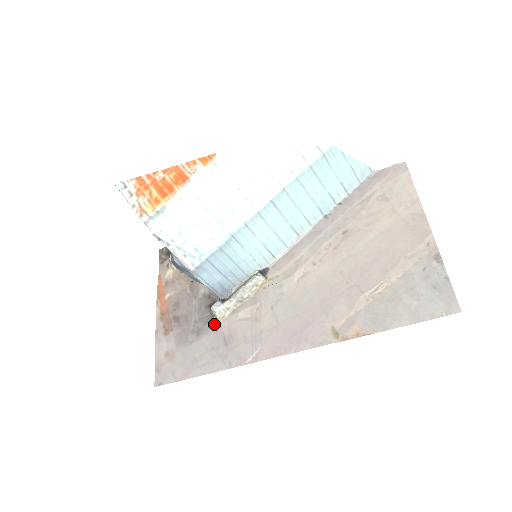
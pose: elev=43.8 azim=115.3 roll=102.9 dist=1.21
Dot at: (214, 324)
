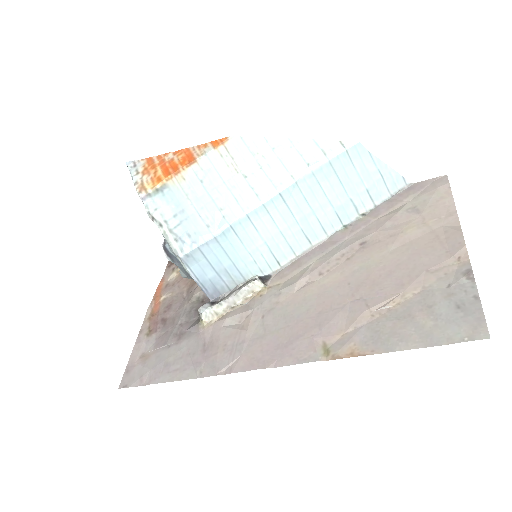
Dot at: (198, 328)
